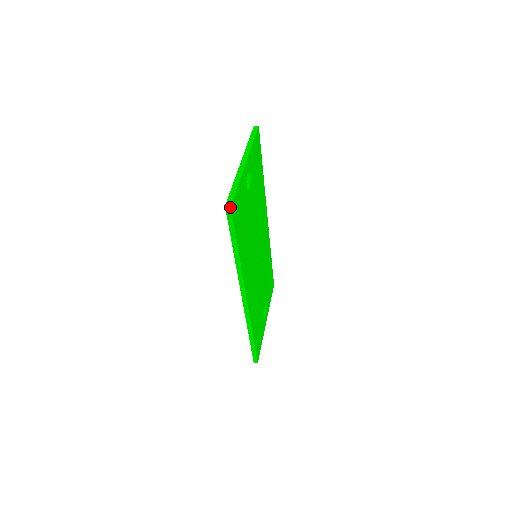
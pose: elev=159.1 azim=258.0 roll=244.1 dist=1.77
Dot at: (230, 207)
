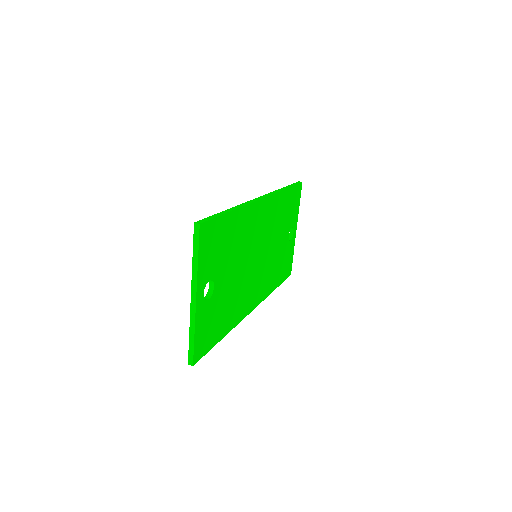
Dot at: (193, 365)
